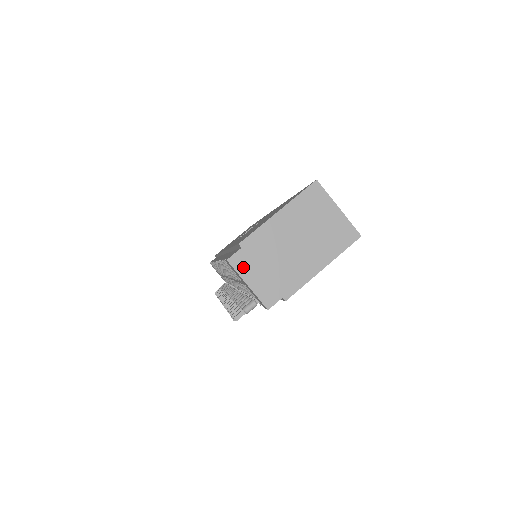
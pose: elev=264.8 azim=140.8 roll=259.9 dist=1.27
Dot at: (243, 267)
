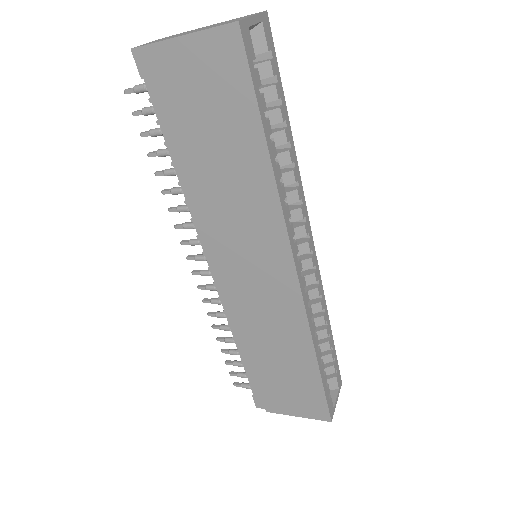
Dot at: occluded
